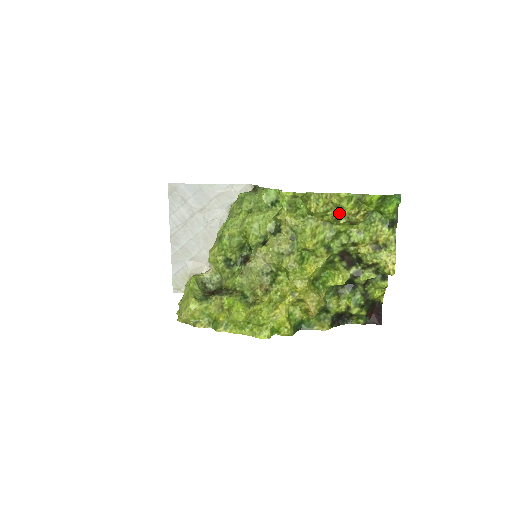
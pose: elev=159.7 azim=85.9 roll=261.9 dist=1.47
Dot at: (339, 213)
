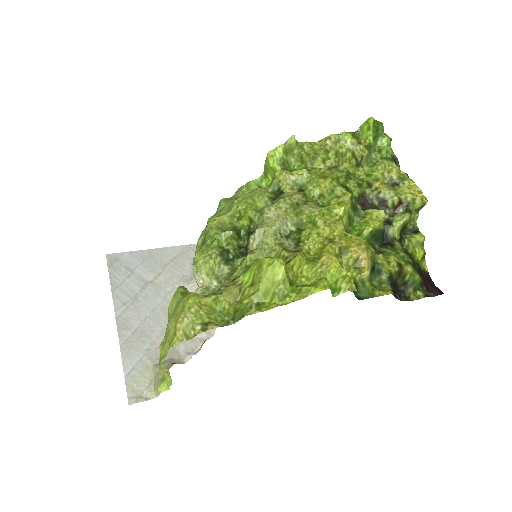
Dot at: (341, 147)
